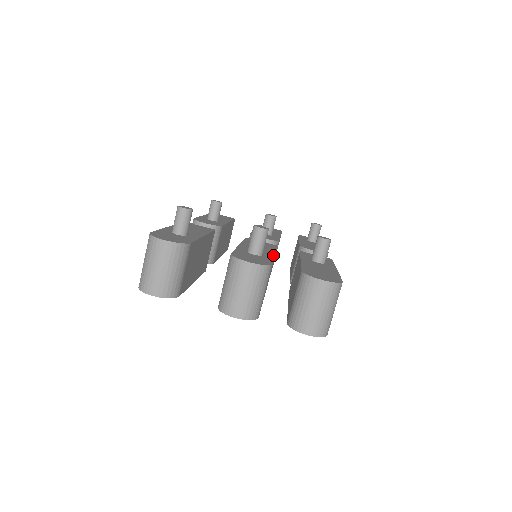
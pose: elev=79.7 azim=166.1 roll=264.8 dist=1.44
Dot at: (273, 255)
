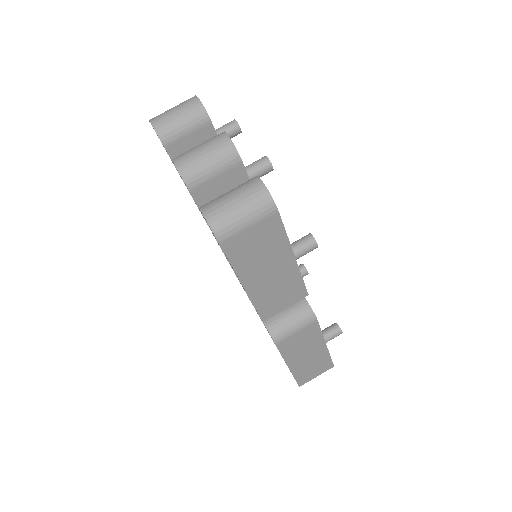
Dot at: occluded
